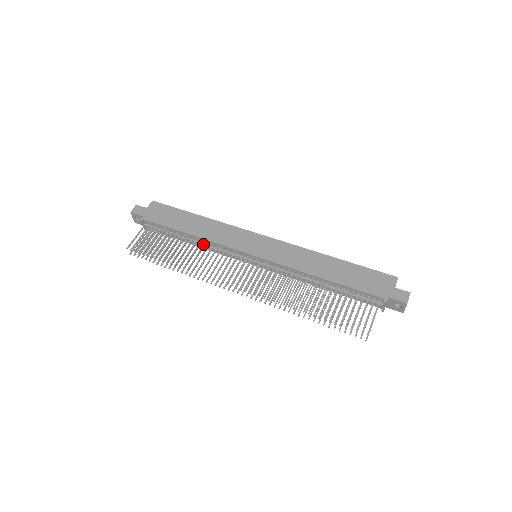
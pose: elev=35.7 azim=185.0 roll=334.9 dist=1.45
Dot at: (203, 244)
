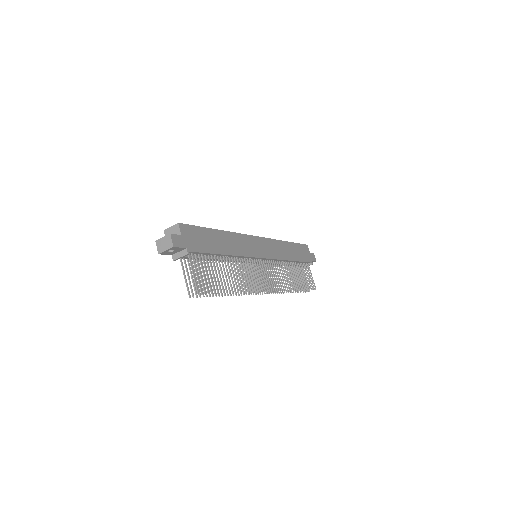
Dot at: (235, 260)
